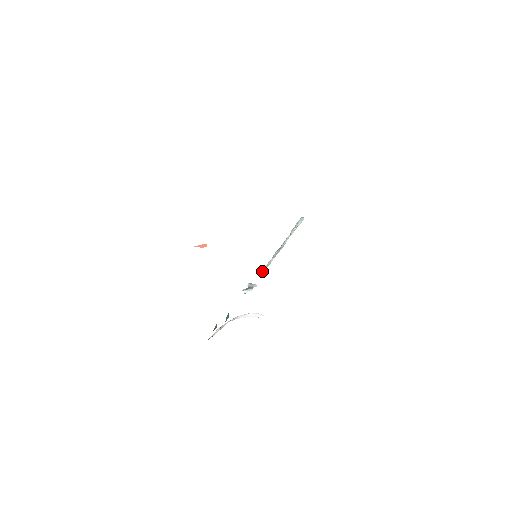
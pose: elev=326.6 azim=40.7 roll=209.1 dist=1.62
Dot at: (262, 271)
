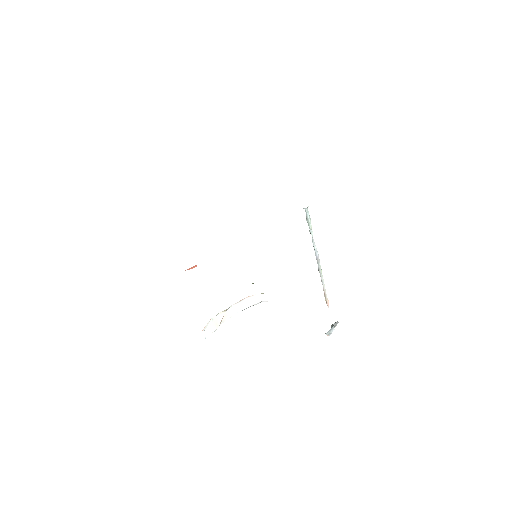
Dot at: (325, 298)
